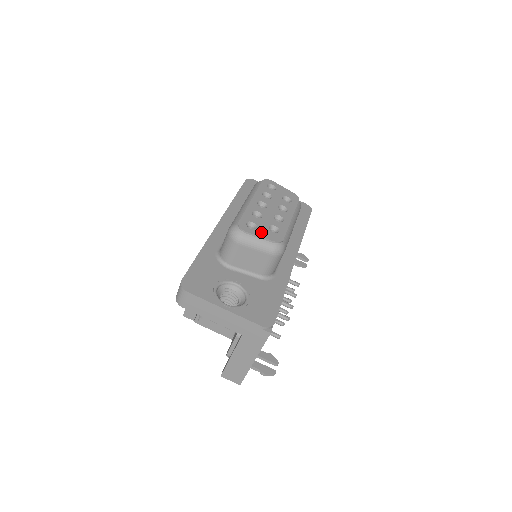
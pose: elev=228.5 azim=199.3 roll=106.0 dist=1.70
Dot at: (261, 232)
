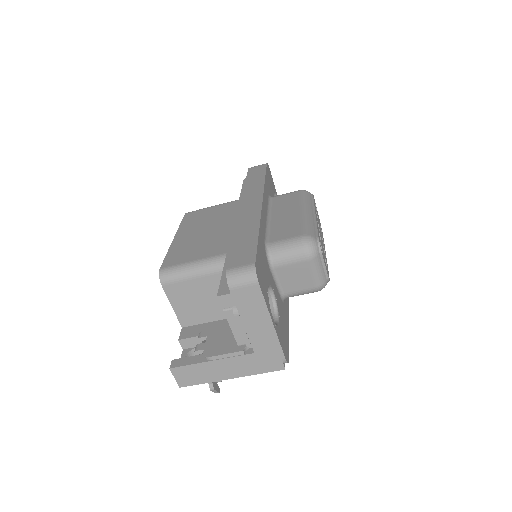
Dot at: occluded
